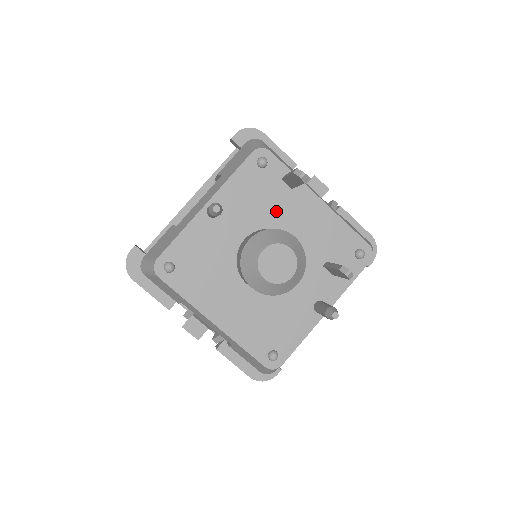
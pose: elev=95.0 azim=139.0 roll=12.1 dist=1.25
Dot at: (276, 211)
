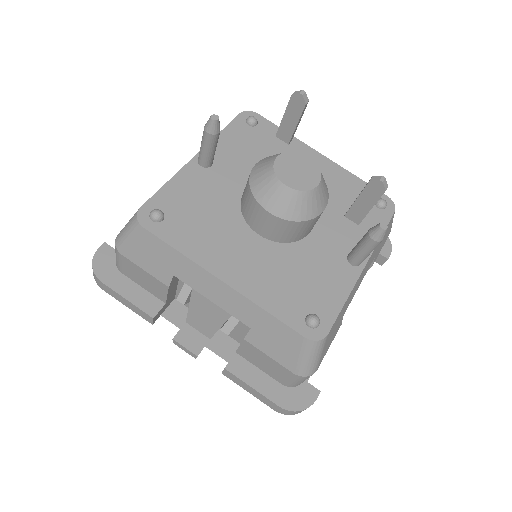
Dot at: occluded
